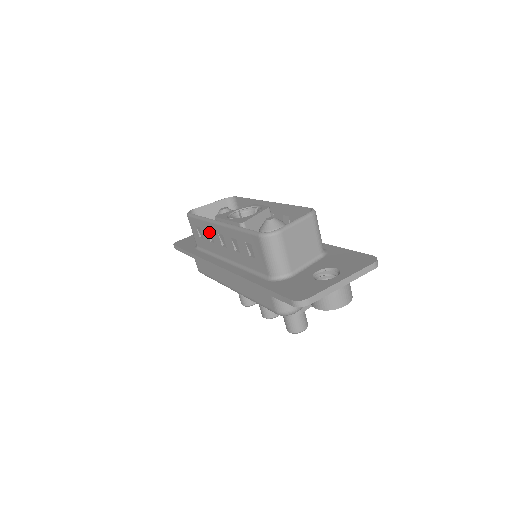
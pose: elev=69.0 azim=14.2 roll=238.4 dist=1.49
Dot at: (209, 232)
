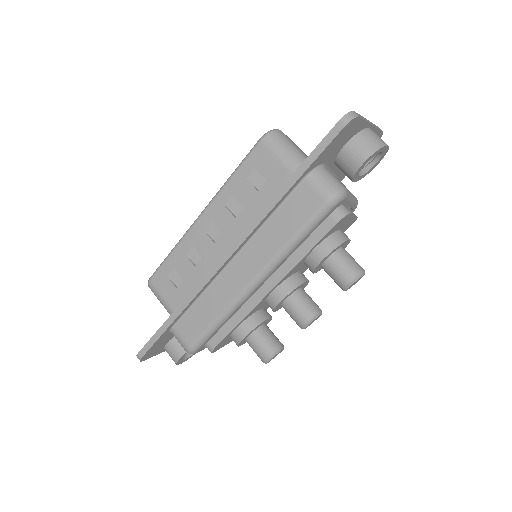
Dot at: (189, 253)
